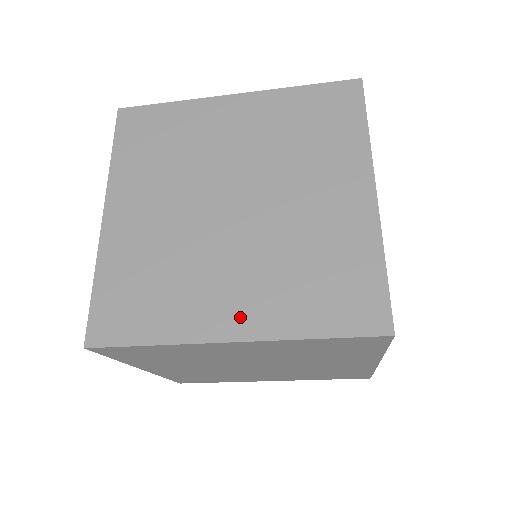
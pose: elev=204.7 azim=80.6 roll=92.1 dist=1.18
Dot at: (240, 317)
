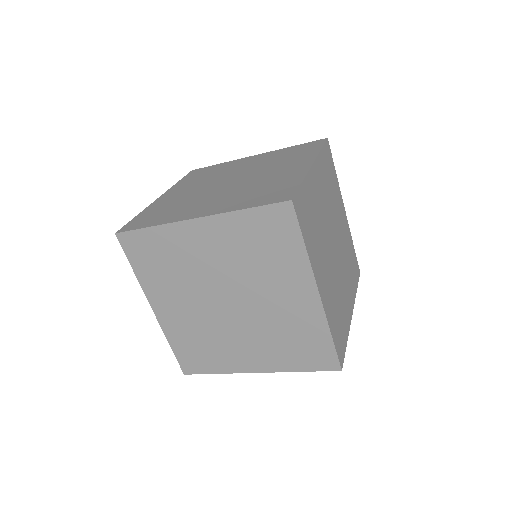
Dot at: (257, 362)
